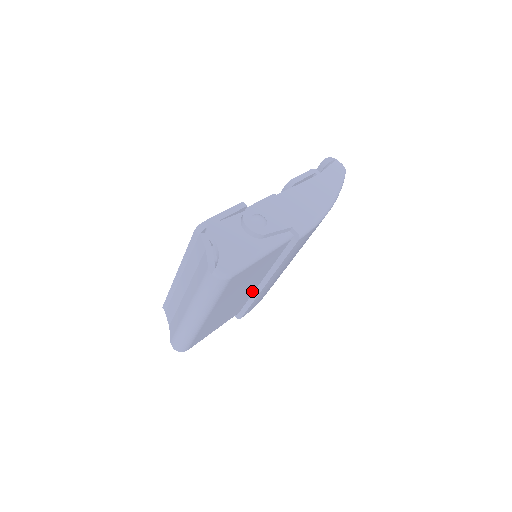
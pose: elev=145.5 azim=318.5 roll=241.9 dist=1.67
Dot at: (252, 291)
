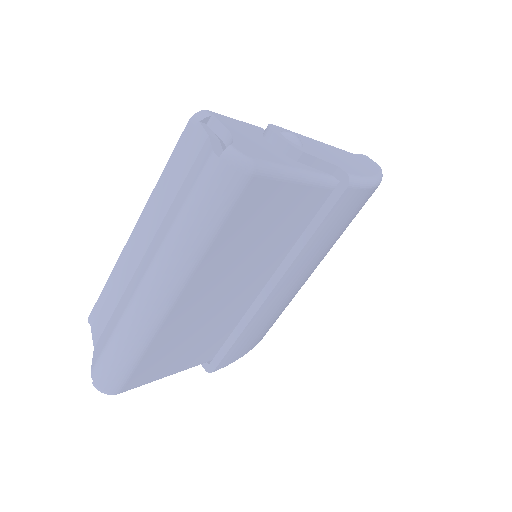
Dot at: (247, 304)
